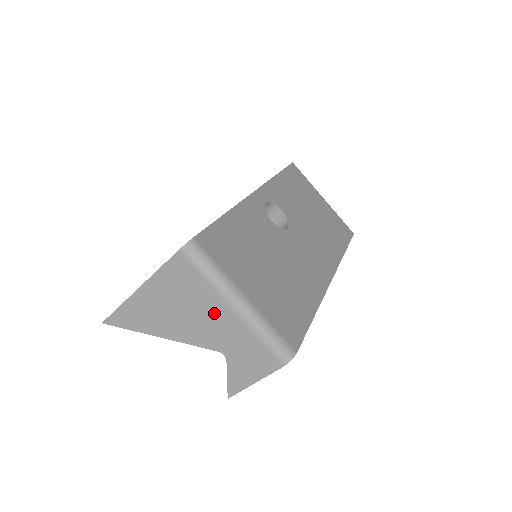
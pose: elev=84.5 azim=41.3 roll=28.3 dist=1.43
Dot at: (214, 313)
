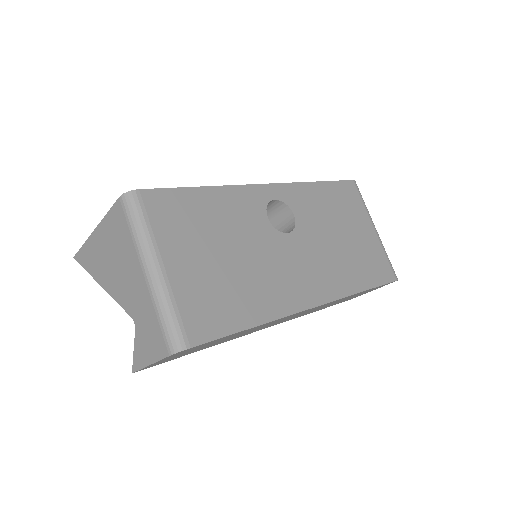
Dot at: (133, 273)
